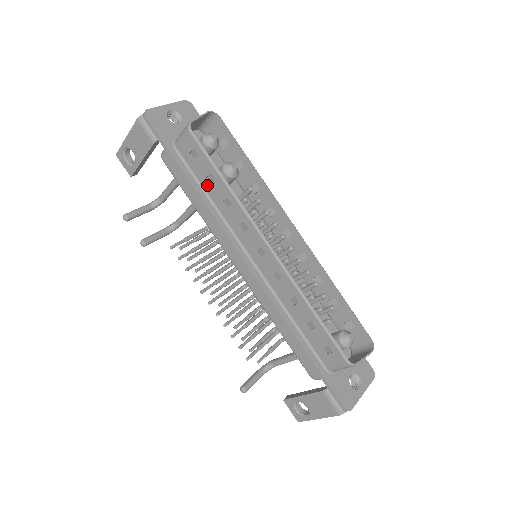
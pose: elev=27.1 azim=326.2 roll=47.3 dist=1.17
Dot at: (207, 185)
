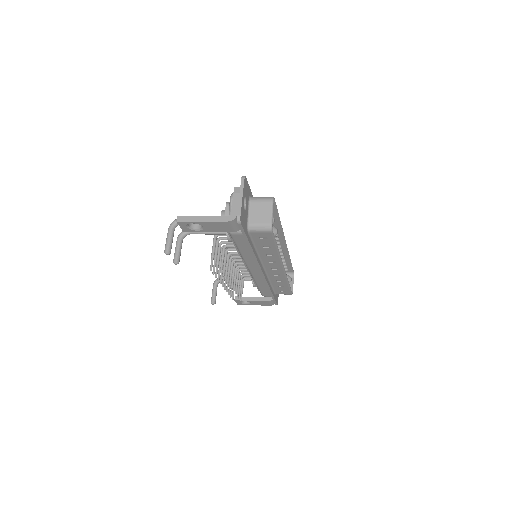
Dot at: (261, 247)
